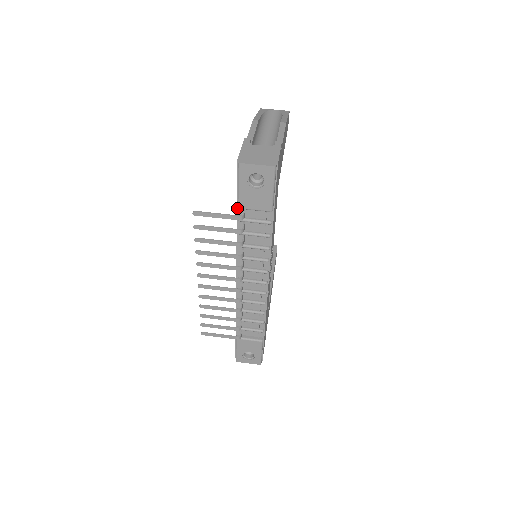
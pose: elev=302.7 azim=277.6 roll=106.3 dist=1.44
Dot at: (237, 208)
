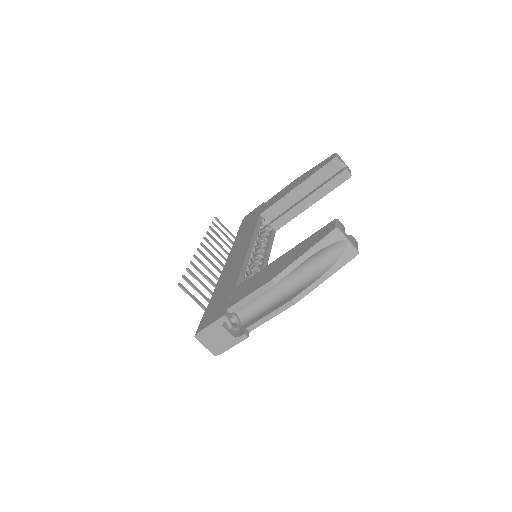
Dot at: (208, 305)
